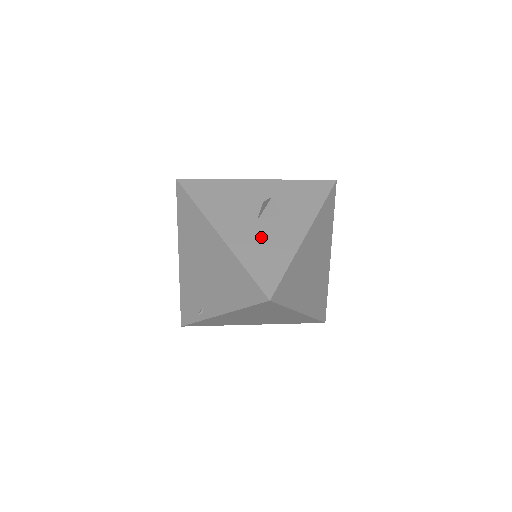
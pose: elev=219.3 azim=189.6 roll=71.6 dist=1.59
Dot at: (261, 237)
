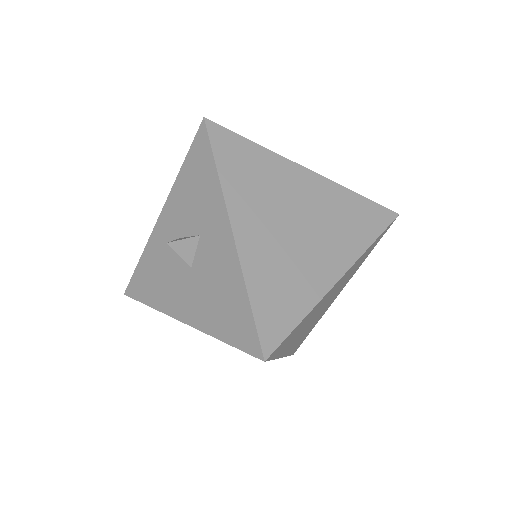
Dot at: (206, 286)
